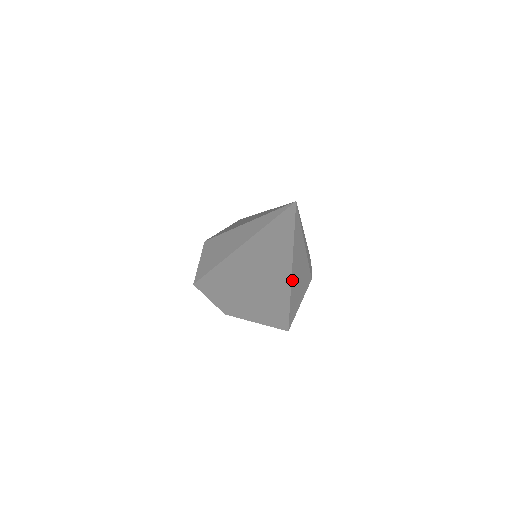
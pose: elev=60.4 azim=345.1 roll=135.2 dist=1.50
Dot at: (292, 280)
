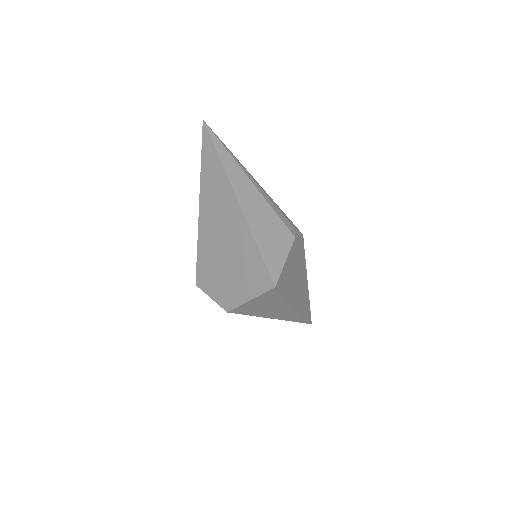
Dot at: (241, 203)
